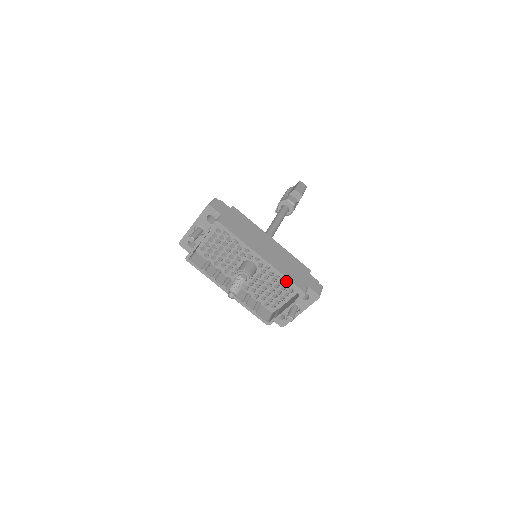
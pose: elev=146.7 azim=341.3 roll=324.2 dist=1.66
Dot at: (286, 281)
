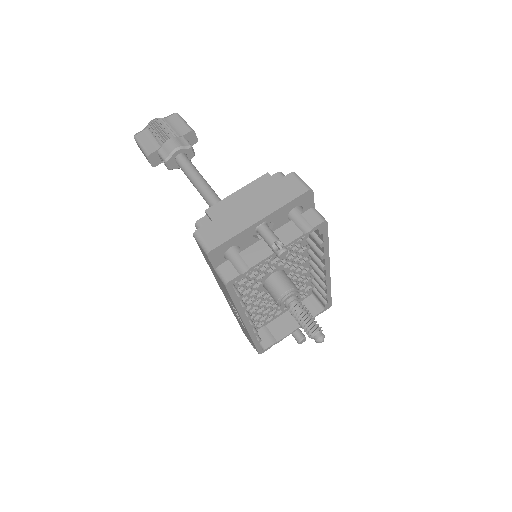
Dot at: (327, 295)
